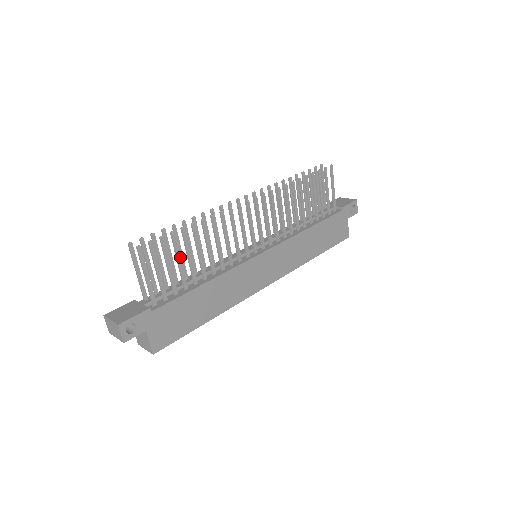
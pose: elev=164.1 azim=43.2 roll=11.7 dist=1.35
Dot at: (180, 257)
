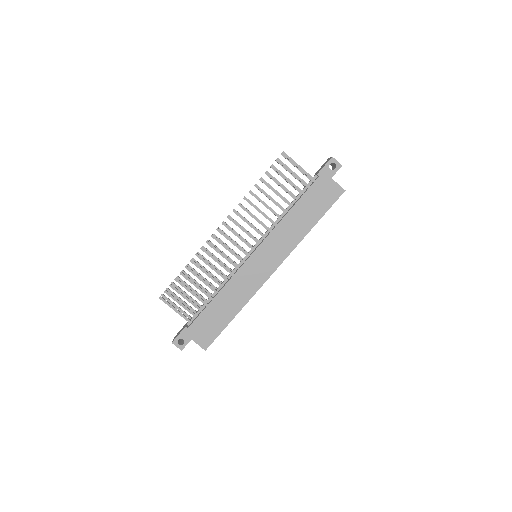
Dot at: (190, 289)
